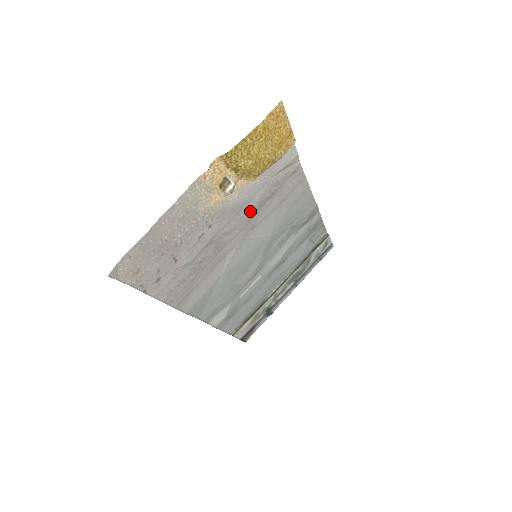
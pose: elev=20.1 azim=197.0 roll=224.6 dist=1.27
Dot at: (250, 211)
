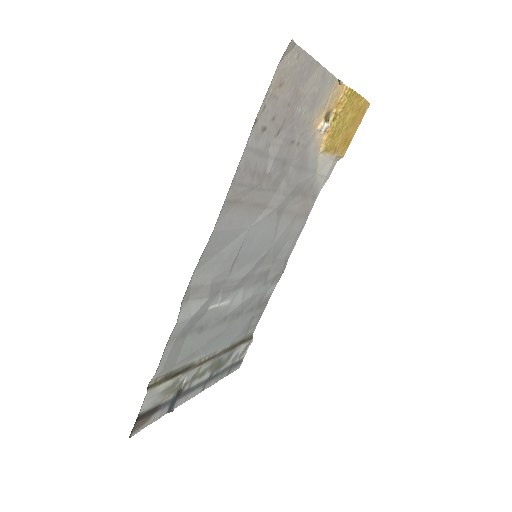
Dot at: (299, 183)
